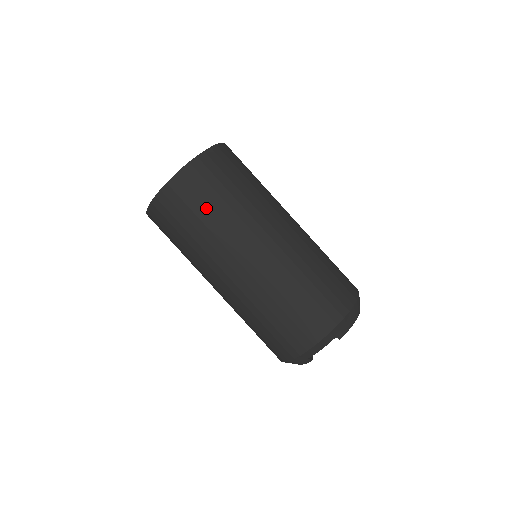
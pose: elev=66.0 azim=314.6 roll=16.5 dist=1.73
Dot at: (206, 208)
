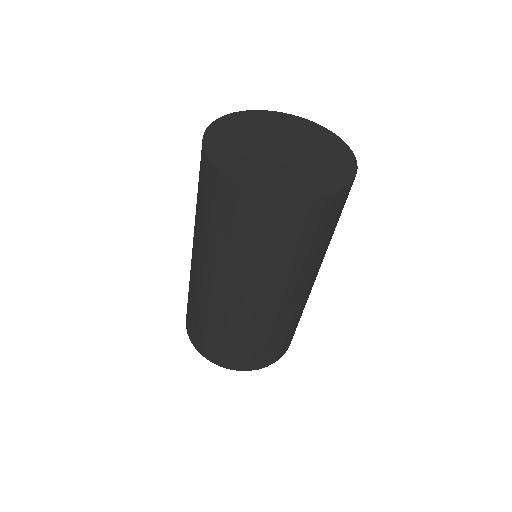
Dot at: (287, 247)
